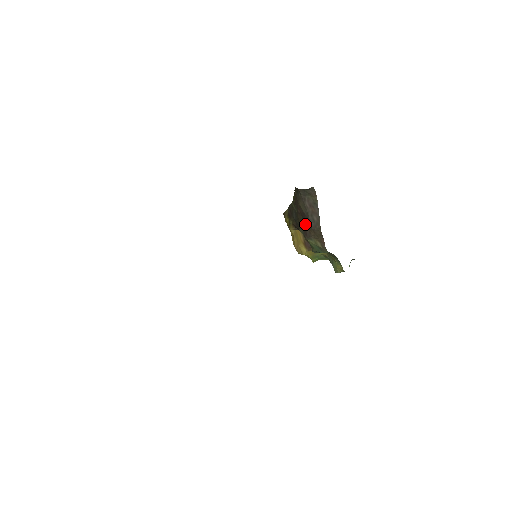
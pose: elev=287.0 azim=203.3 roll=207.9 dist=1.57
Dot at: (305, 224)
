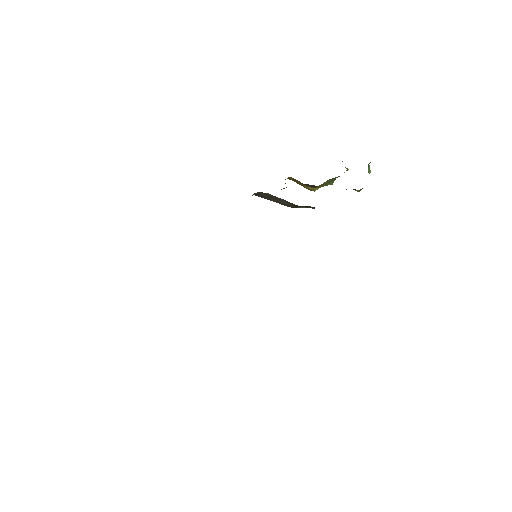
Dot at: occluded
